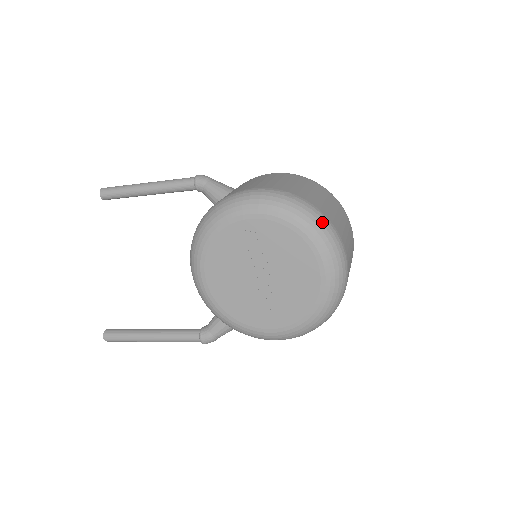
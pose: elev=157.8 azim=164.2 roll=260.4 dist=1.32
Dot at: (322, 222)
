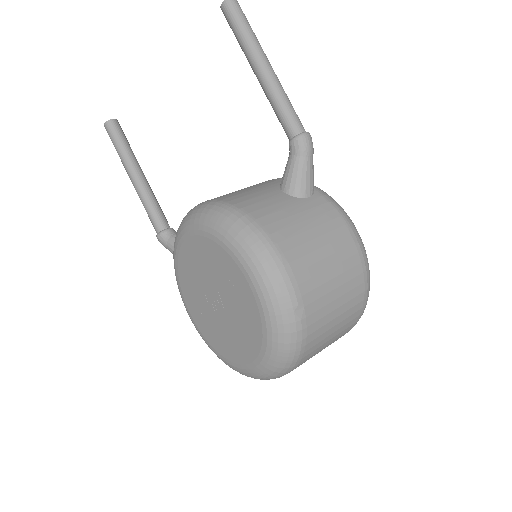
Dot at: (291, 357)
